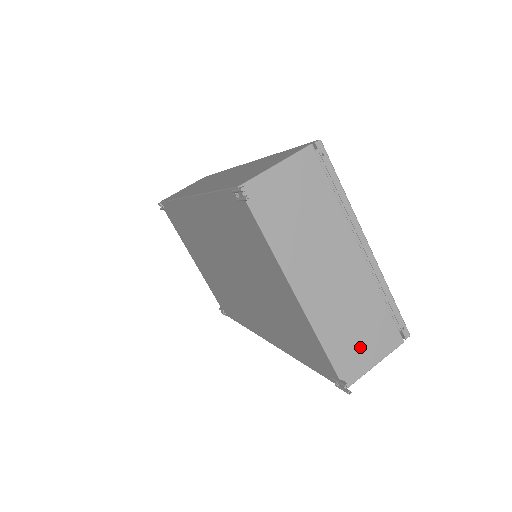
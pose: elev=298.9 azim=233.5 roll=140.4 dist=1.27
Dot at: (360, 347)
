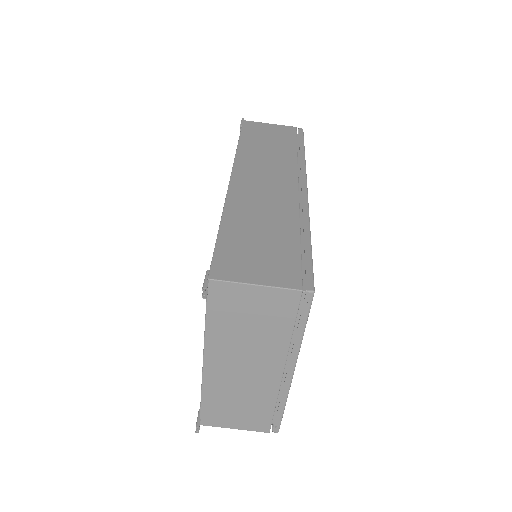
Dot at: (231, 415)
